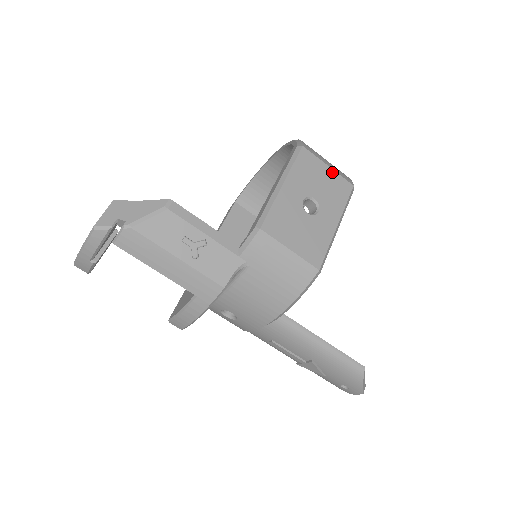
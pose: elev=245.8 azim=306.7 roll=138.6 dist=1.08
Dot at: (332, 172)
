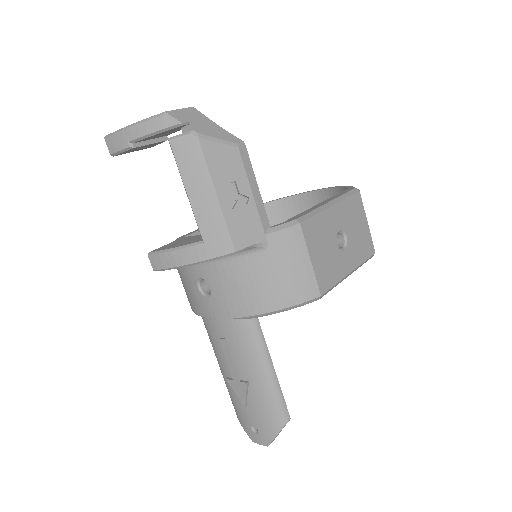
Dot at: (368, 229)
